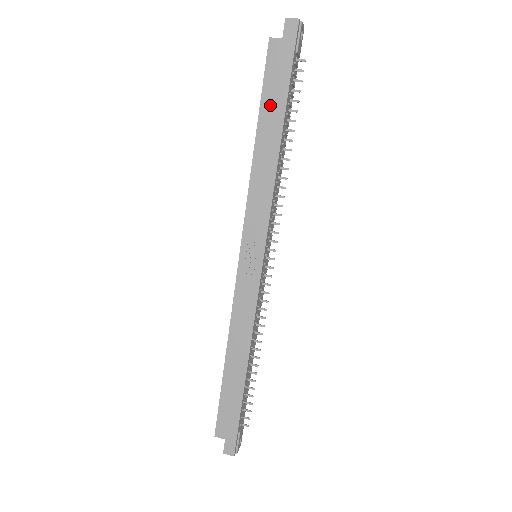
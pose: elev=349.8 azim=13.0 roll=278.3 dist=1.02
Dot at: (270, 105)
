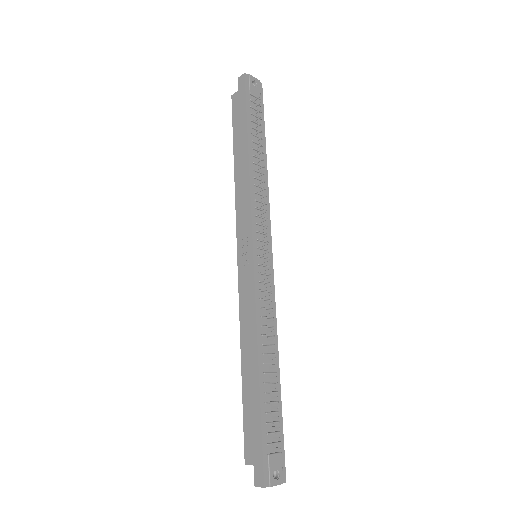
Dot at: (238, 134)
